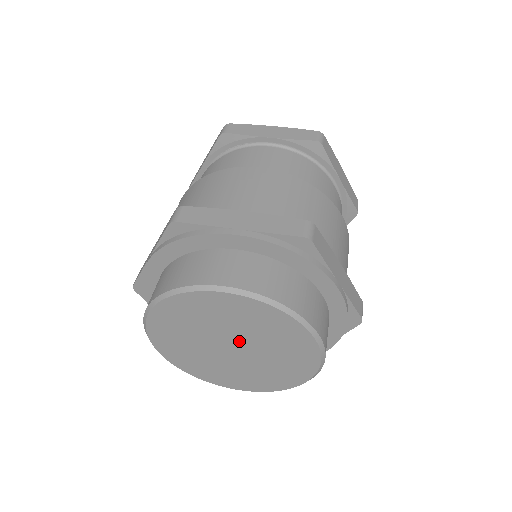
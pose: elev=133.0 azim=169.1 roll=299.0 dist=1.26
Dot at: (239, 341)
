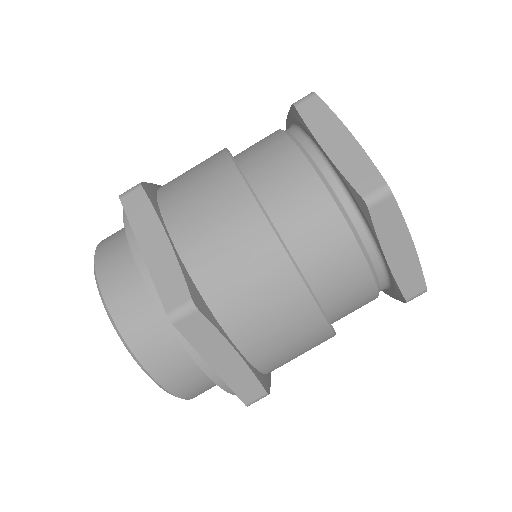
Dot at: occluded
